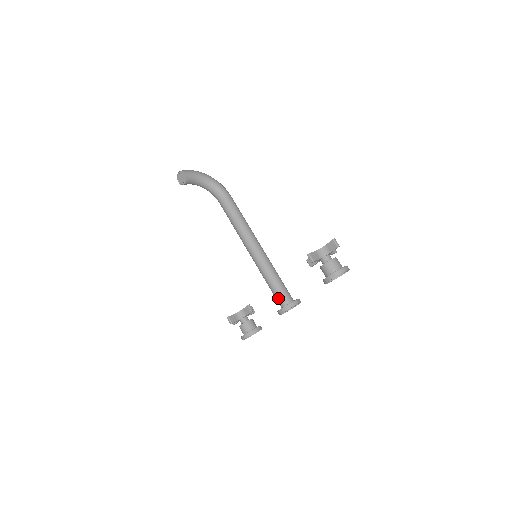
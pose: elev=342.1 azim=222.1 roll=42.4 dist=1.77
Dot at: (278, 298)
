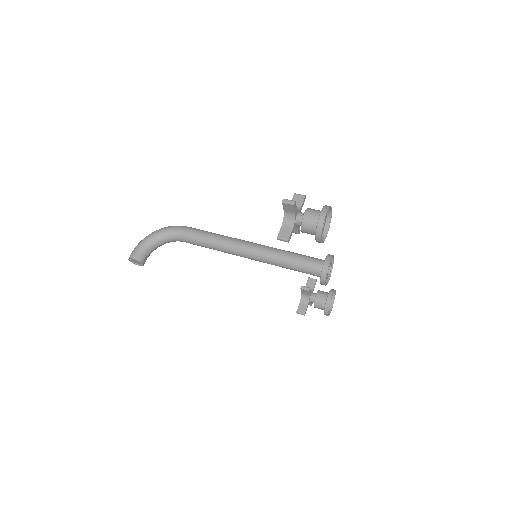
Dot at: occluded
